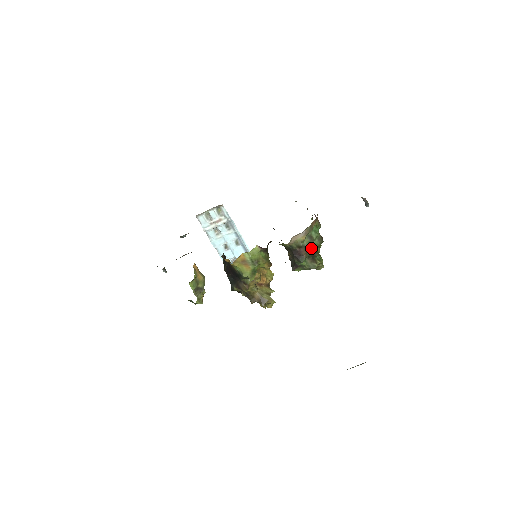
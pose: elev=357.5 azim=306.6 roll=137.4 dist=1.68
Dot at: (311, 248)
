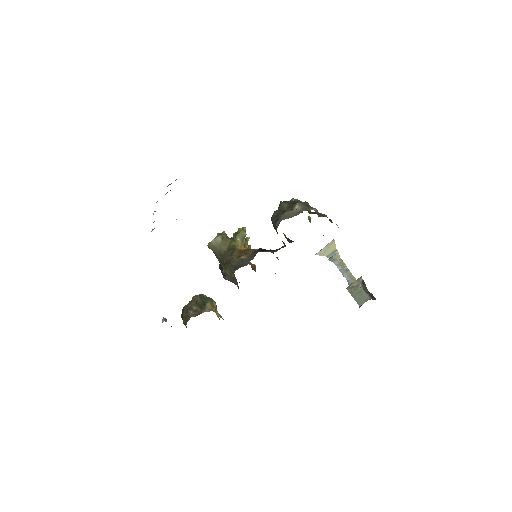
Dot at: occluded
